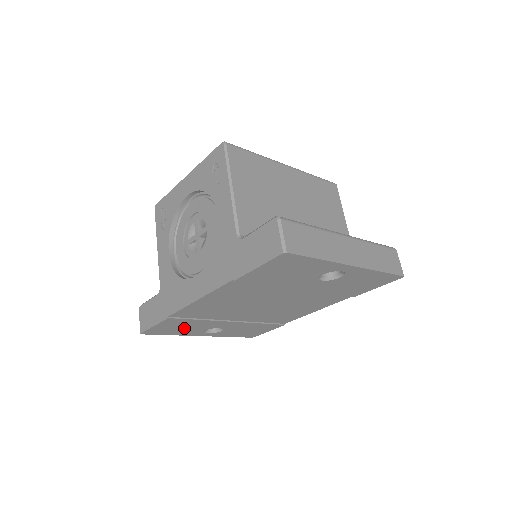
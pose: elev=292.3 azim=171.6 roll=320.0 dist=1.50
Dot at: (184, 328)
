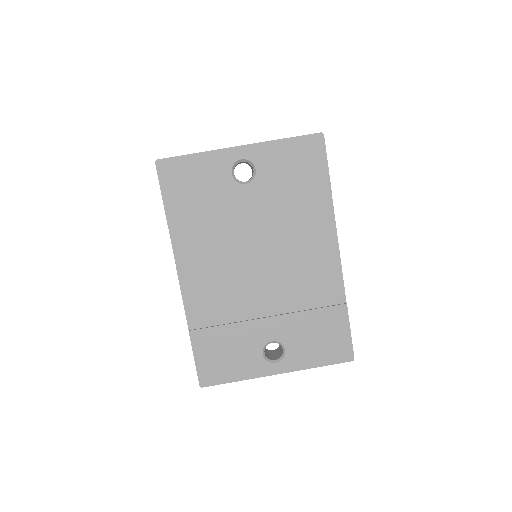
Dot at: (232, 355)
